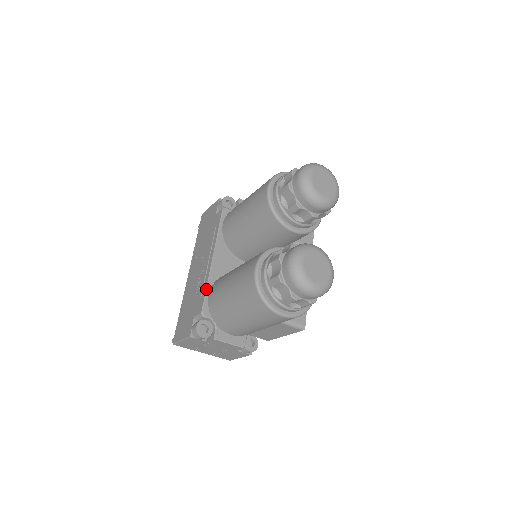
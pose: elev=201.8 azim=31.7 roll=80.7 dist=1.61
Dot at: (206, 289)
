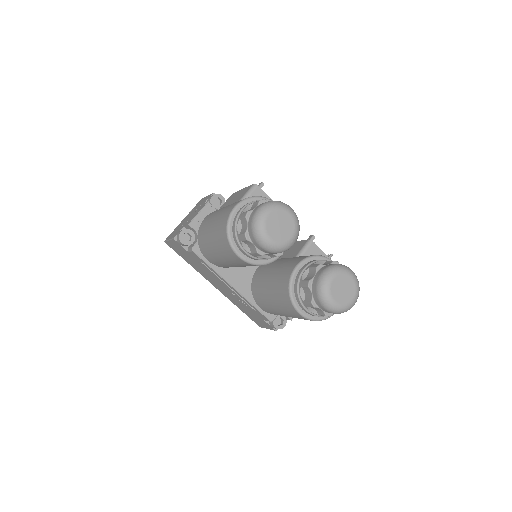
Dot at: (255, 308)
